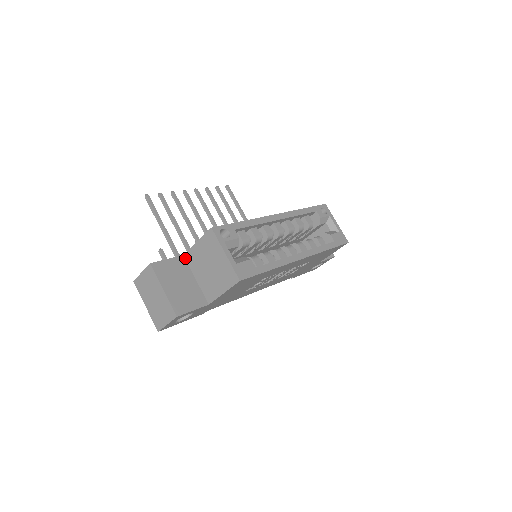
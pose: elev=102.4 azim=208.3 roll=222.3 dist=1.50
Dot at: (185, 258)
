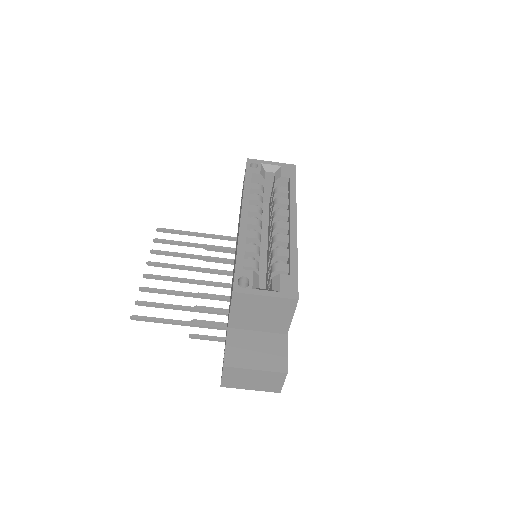
Dot at: (232, 328)
